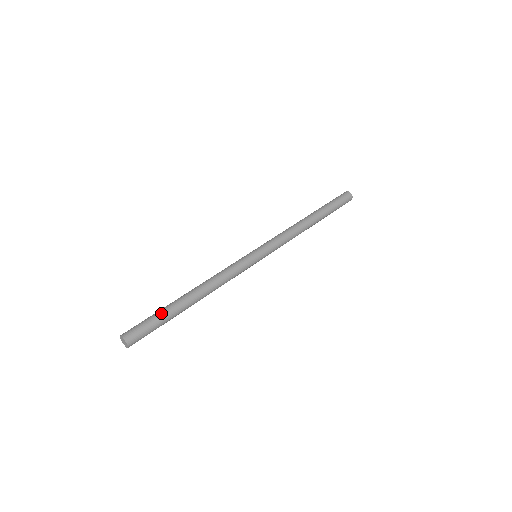
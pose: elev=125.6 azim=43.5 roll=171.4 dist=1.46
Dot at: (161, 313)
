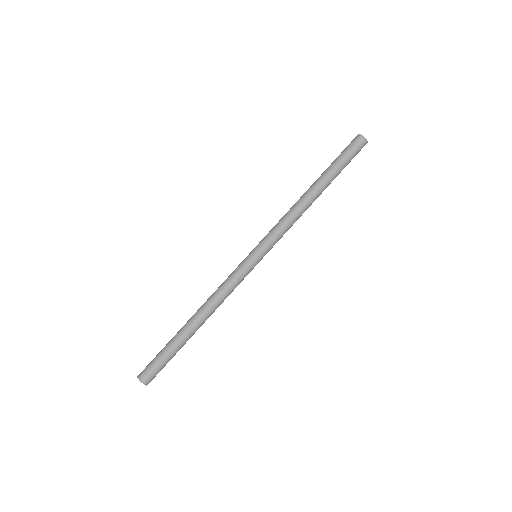
Dot at: (170, 350)
